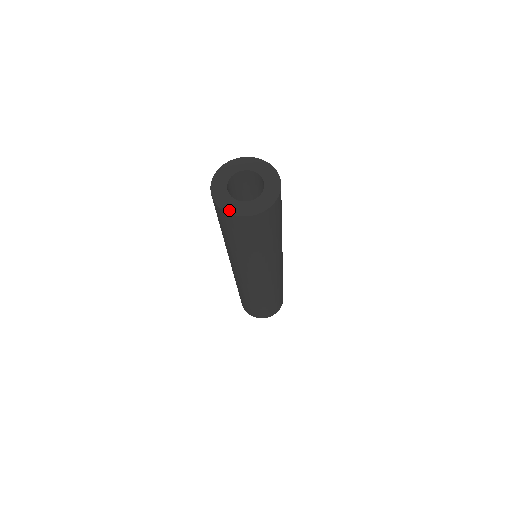
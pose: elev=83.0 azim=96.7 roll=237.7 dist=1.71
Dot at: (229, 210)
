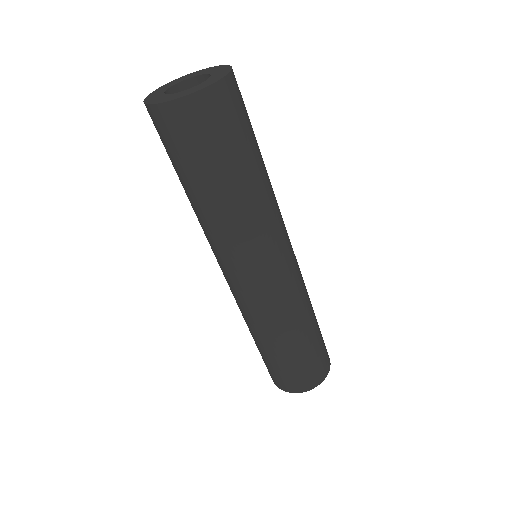
Dot at: (201, 88)
